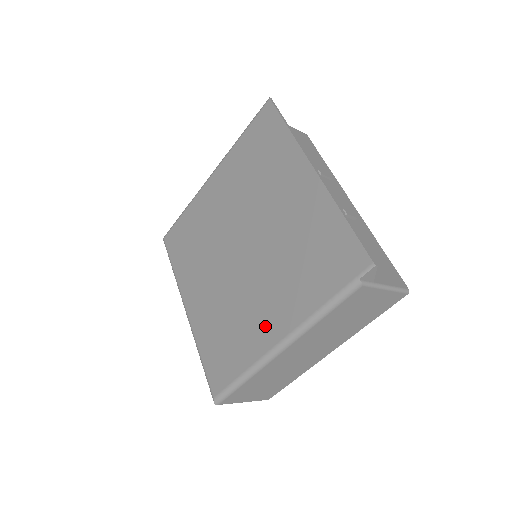
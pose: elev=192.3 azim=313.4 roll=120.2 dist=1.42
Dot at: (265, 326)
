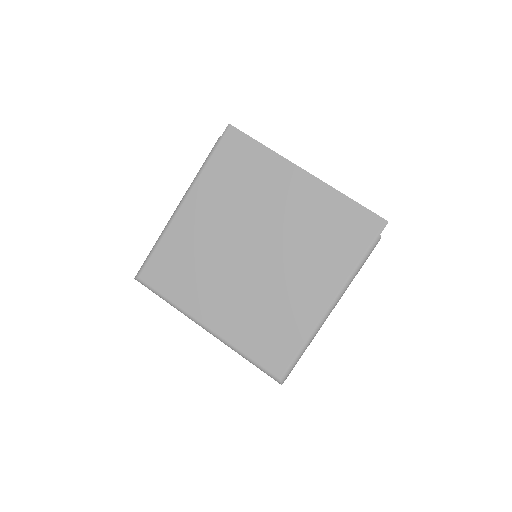
Dot at: (310, 300)
